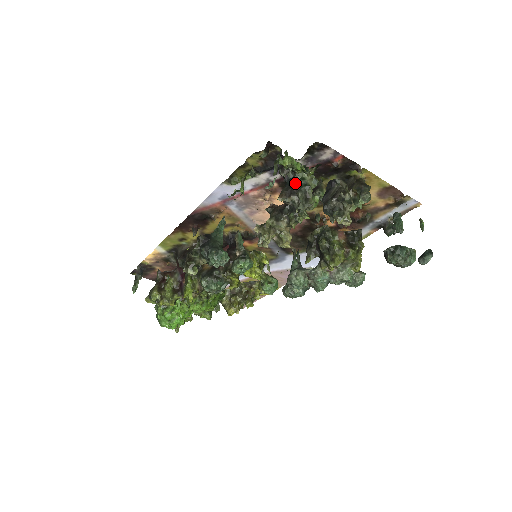
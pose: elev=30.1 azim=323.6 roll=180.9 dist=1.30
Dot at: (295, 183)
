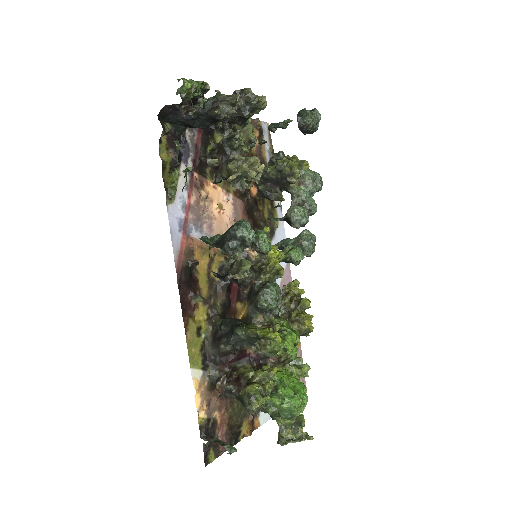
Dot at: (209, 101)
